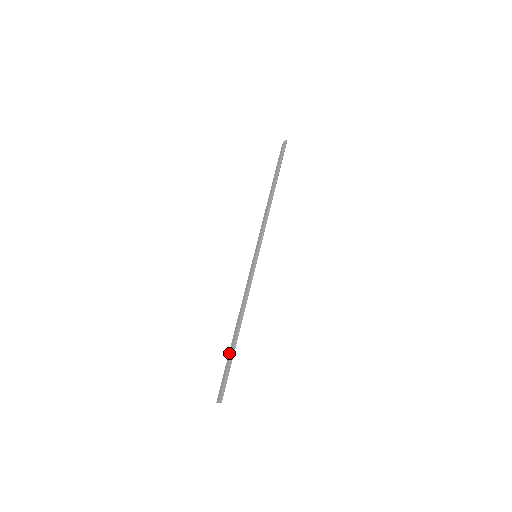
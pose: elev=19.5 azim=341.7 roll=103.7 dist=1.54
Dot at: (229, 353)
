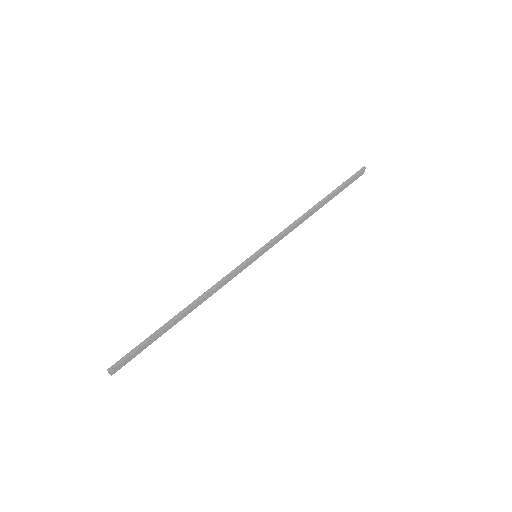
Dot at: occluded
